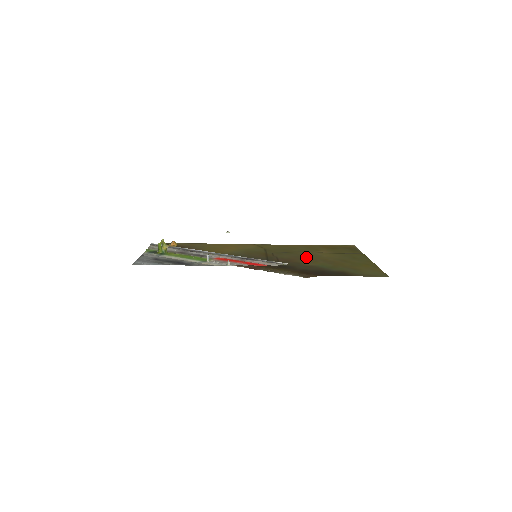
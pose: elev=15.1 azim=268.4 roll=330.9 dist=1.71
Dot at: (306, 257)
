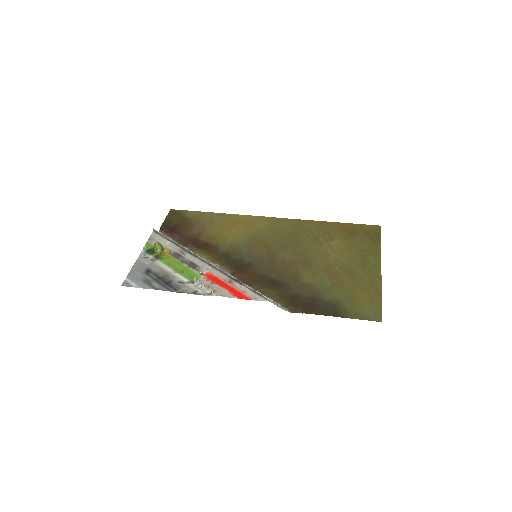
Dot at: (311, 259)
